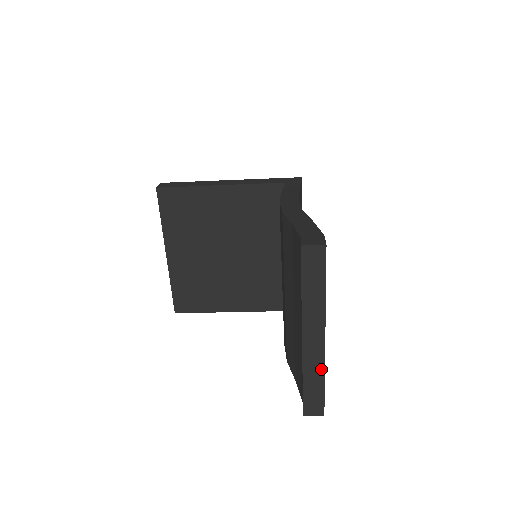
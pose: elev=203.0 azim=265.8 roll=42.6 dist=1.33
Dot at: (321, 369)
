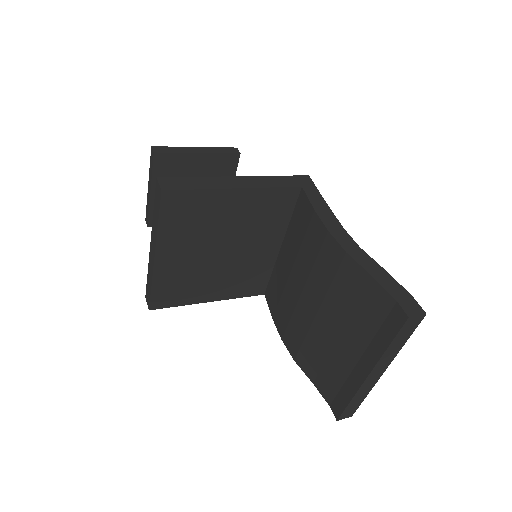
Dot at: (368, 391)
